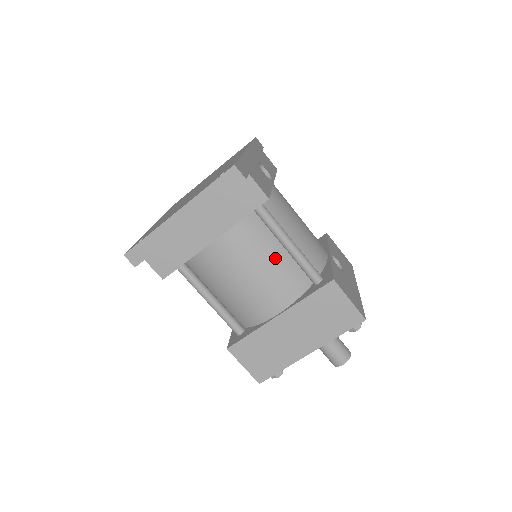
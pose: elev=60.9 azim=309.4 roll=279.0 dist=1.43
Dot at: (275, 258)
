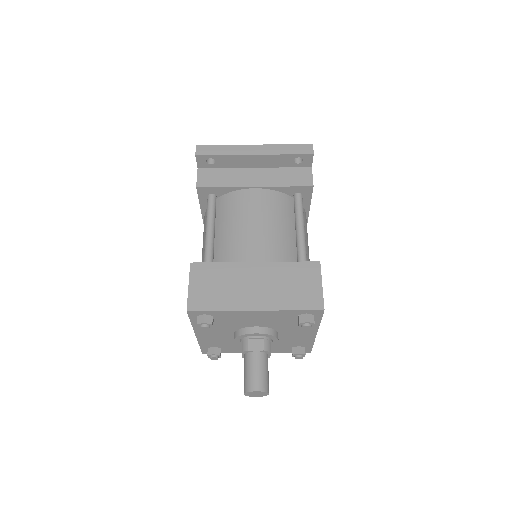
Dot at: (285, 230)
